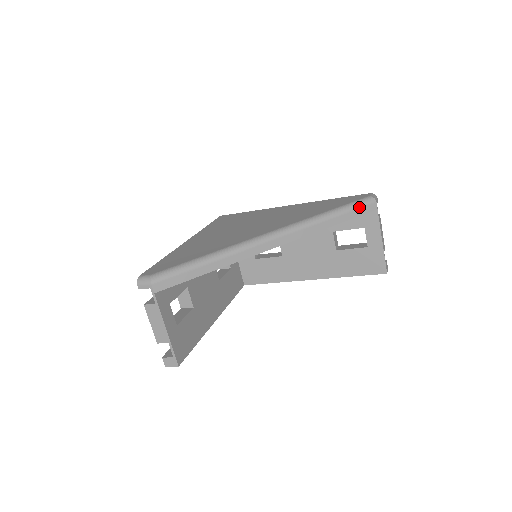
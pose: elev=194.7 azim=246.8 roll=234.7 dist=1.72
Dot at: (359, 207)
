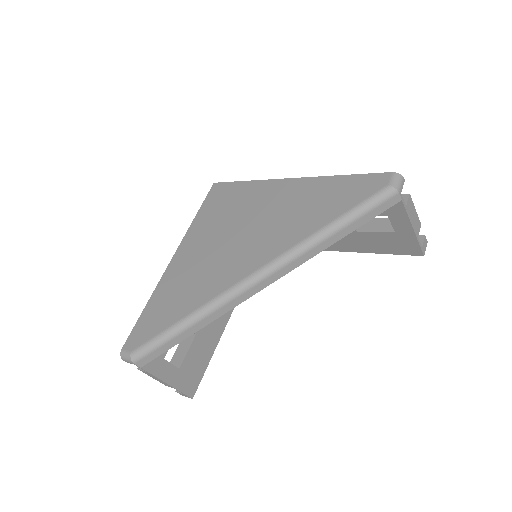
Dot at: (372, 209)
